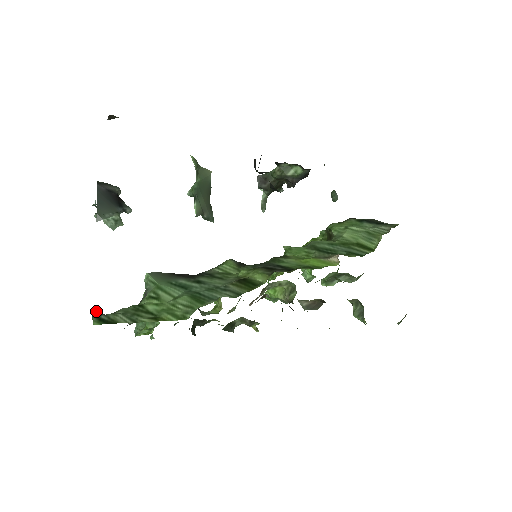
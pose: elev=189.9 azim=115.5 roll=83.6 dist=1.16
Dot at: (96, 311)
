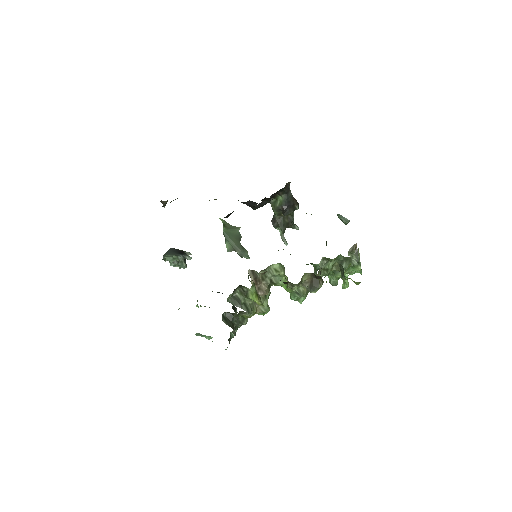
Dot at: occluded
